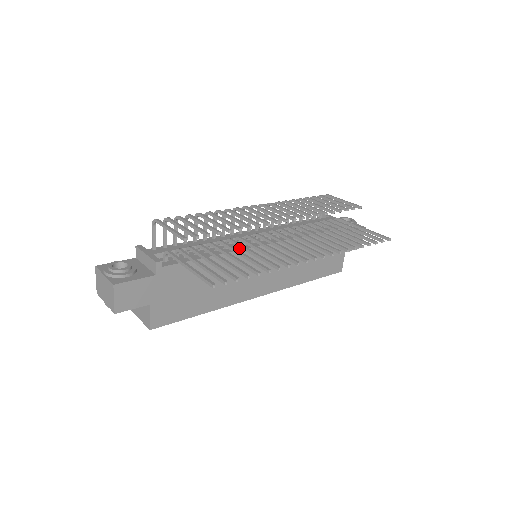
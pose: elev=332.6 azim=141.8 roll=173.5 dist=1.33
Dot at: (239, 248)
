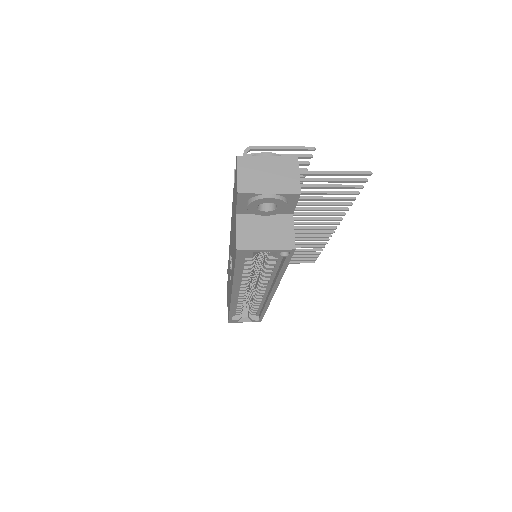
Dot at: occluded
